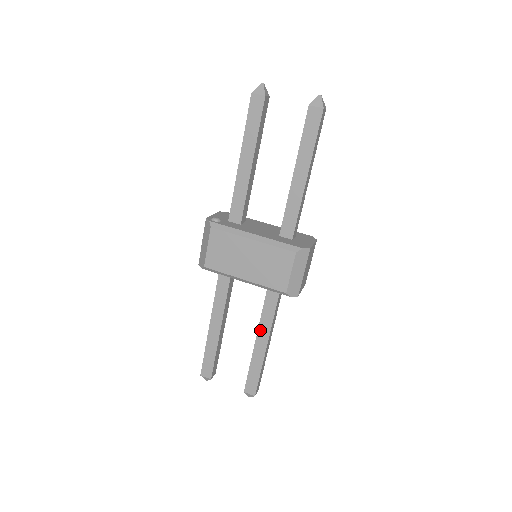
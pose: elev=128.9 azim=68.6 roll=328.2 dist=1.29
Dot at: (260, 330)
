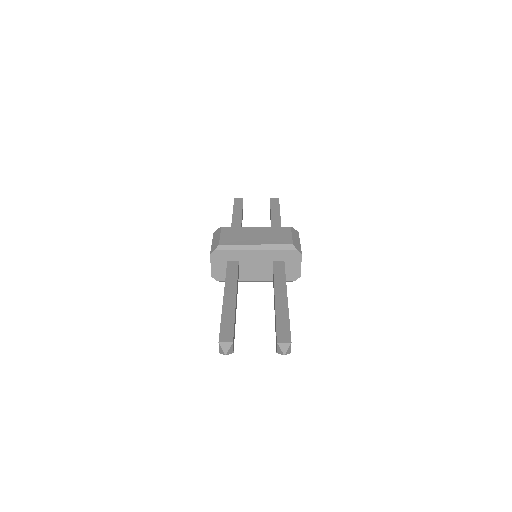
Dot at: (276, 289)
